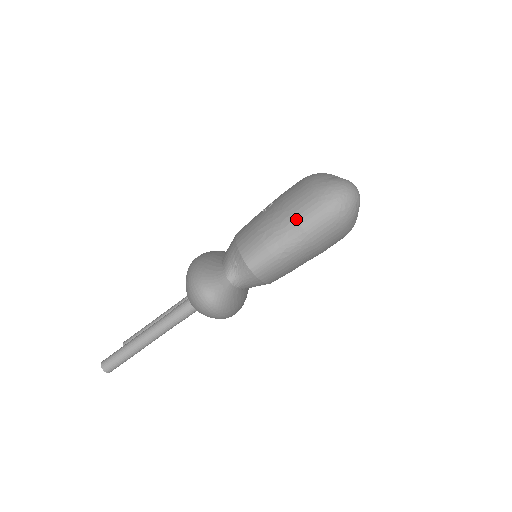
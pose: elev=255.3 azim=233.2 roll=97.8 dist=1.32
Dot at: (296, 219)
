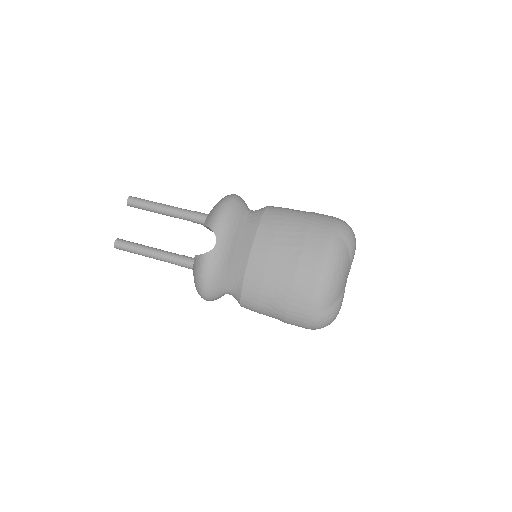
Dot at: occluded
